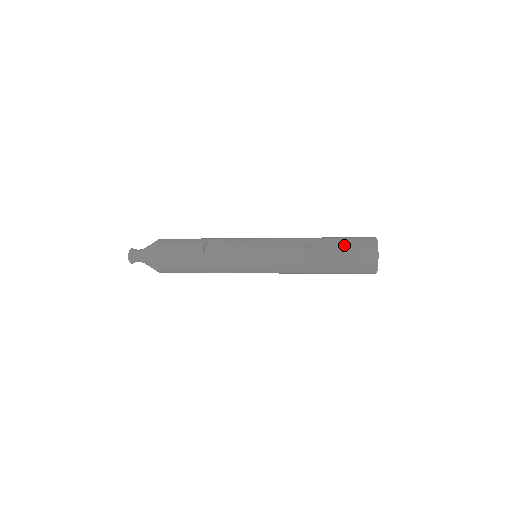
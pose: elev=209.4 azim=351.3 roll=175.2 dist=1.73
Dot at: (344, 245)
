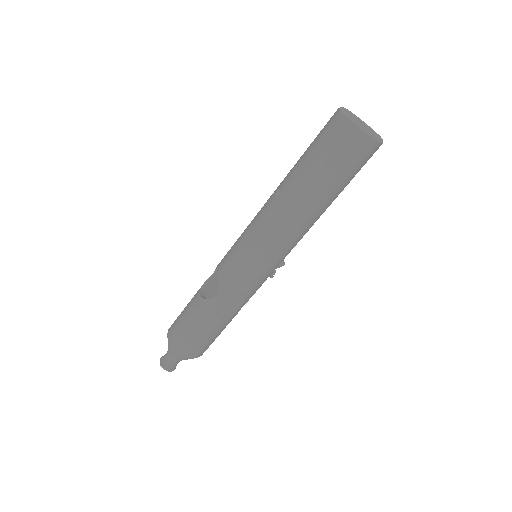
Dot at: (309, 149)
